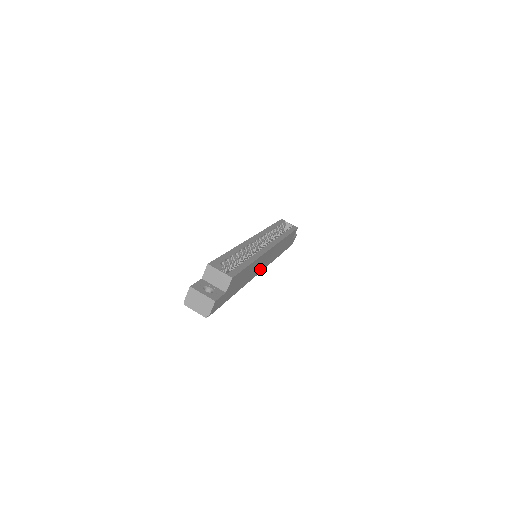
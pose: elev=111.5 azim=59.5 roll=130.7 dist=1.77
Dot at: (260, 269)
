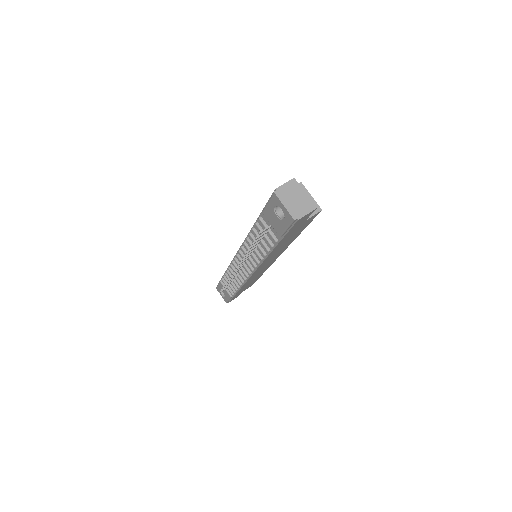
Dot at: (259, 268)
